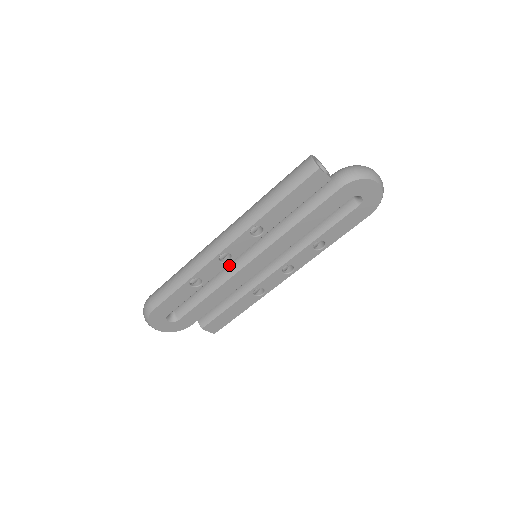
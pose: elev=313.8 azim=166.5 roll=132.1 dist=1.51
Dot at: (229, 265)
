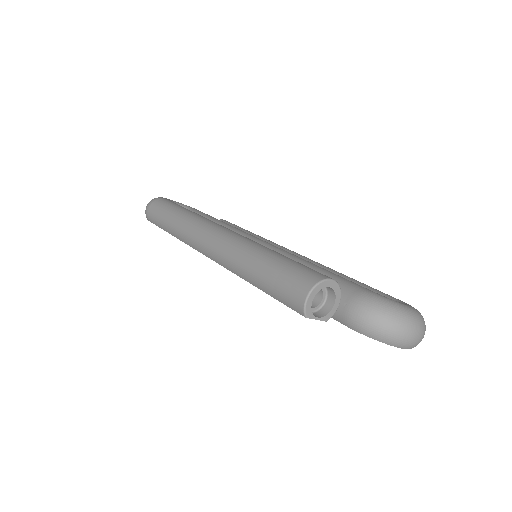
Dot at: occluded
